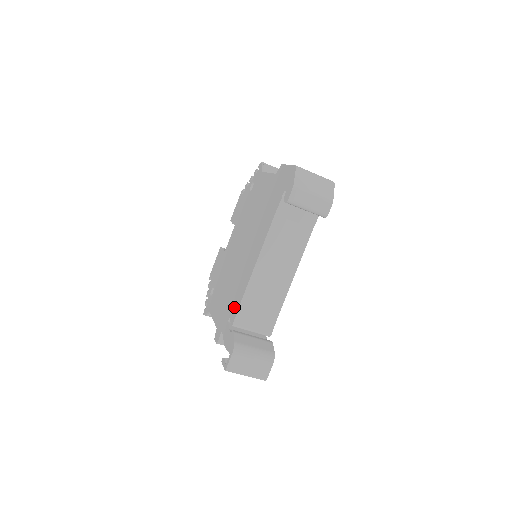
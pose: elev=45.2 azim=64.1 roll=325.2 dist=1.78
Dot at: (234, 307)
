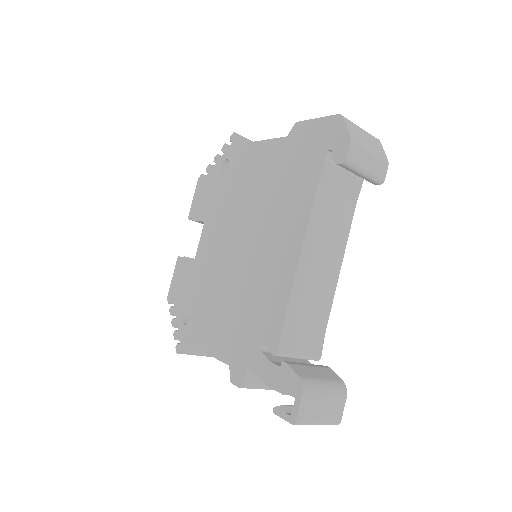
Dot at: (268, 328)
